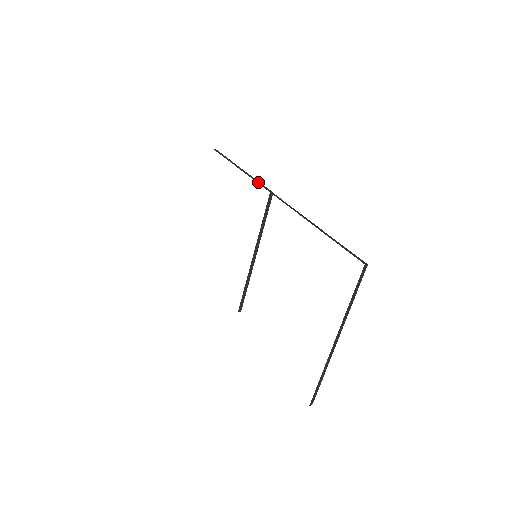
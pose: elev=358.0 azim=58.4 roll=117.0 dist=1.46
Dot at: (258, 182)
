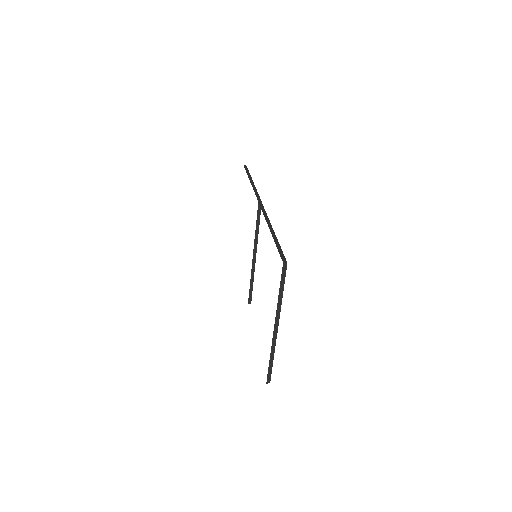
Dot at: (256, 193)
